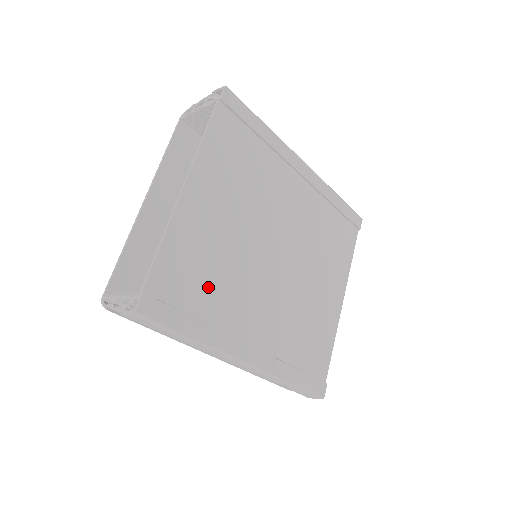
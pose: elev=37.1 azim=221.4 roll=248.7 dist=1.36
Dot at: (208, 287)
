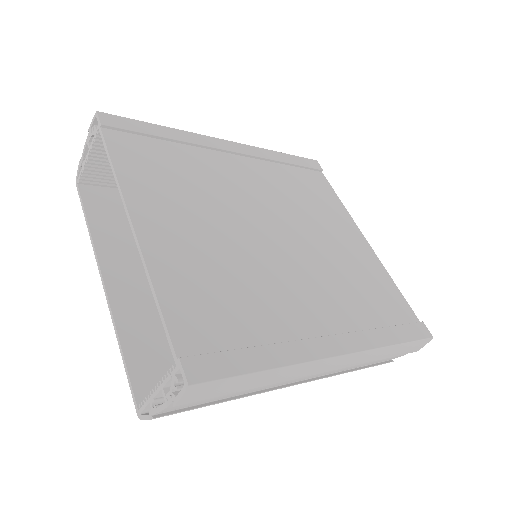
Dot at: (240, 307)
